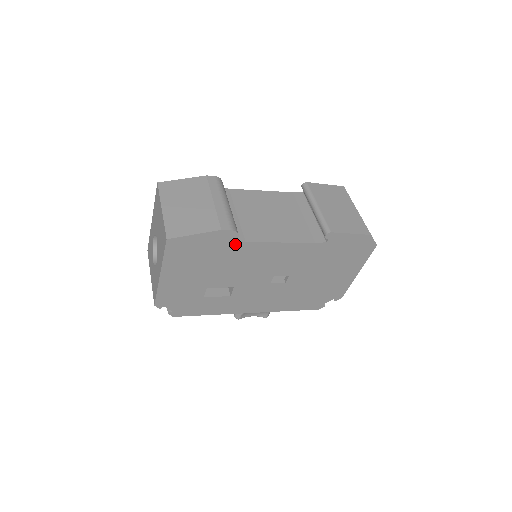
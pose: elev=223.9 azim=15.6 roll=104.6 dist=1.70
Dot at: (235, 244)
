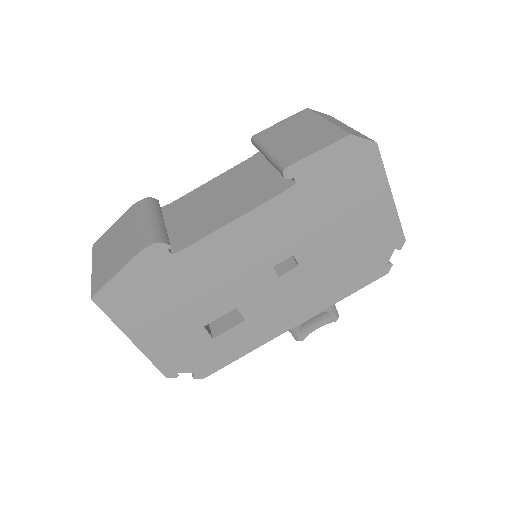
Dot at: (177, 257)
